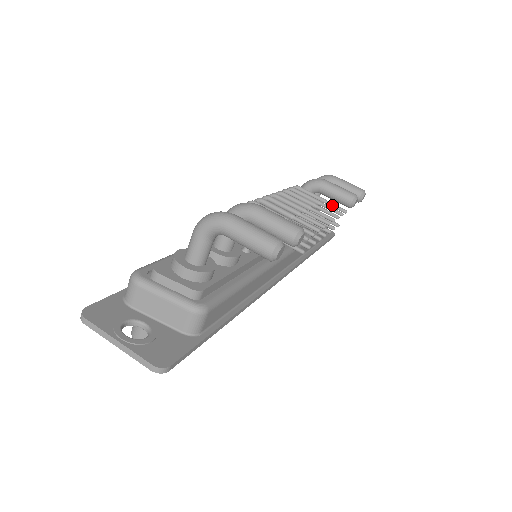
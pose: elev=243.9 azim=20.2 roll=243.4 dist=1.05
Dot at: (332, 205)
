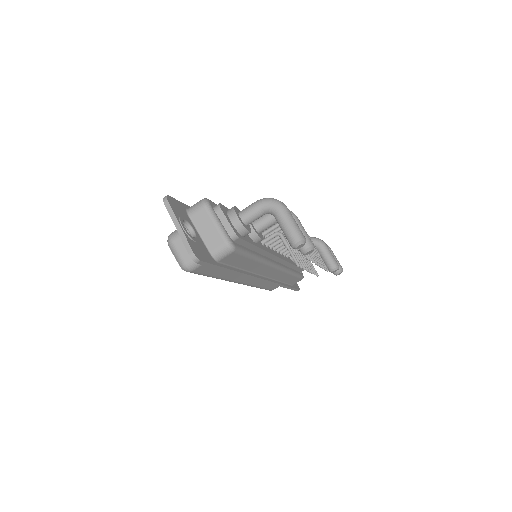
Dot at: (322, 260)
